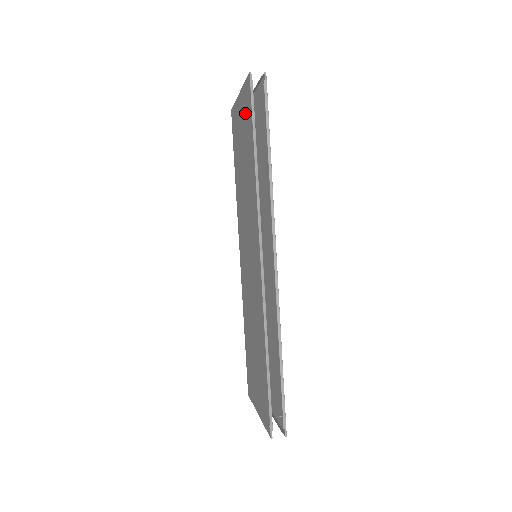
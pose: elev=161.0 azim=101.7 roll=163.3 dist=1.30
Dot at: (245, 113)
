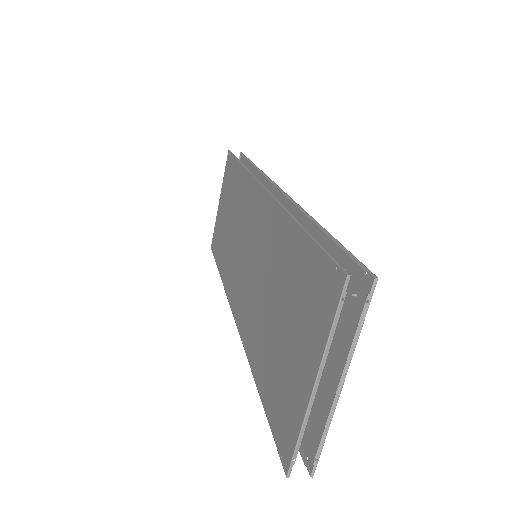
Dot at: (227, 182)
